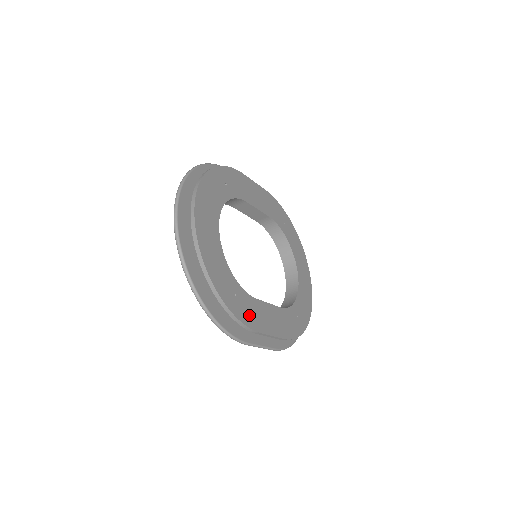
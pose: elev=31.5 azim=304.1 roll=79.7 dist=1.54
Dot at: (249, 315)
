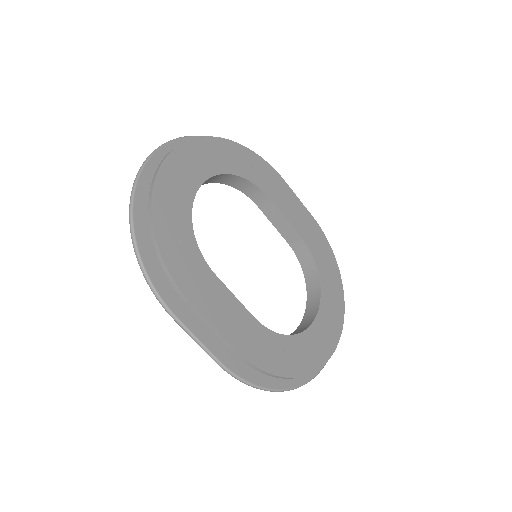
Dot at: (187, 275)
